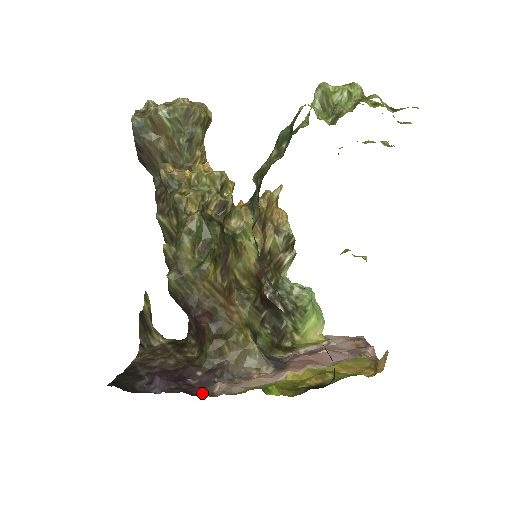
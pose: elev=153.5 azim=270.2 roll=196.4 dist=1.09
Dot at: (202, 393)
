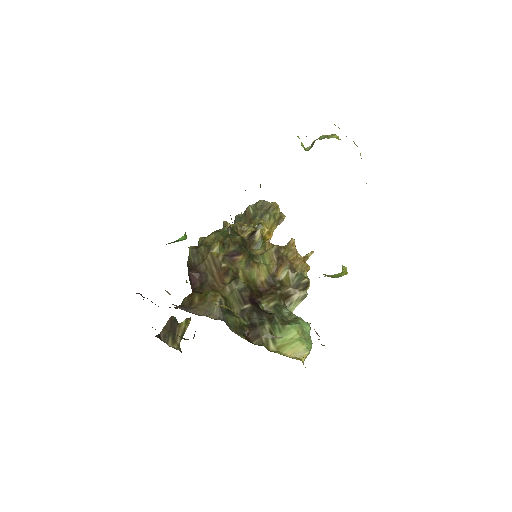
Dot at: occluded
